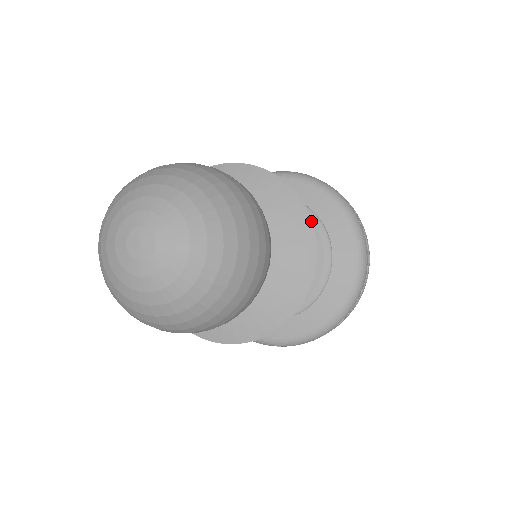
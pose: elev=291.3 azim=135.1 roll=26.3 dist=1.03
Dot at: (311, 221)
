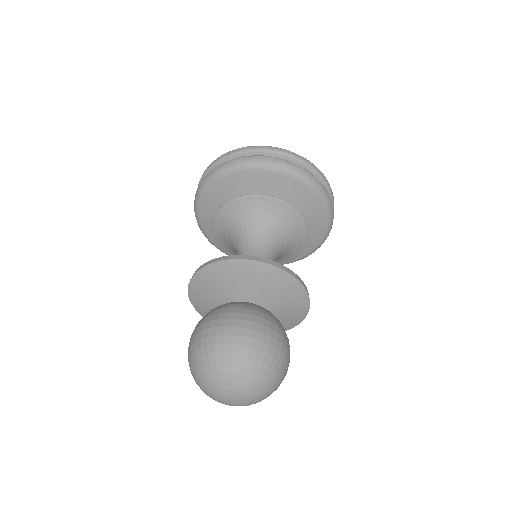
Dot at: (306, 291)
